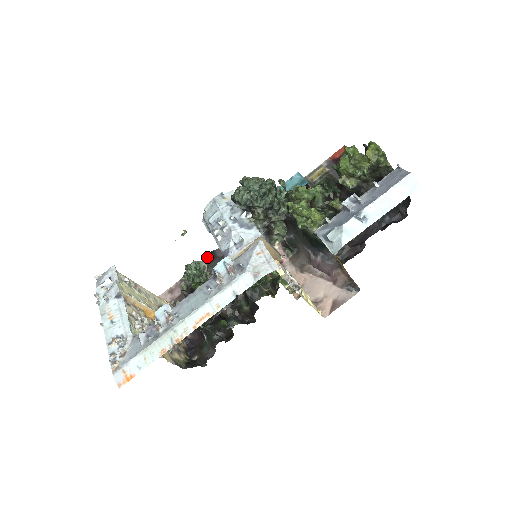
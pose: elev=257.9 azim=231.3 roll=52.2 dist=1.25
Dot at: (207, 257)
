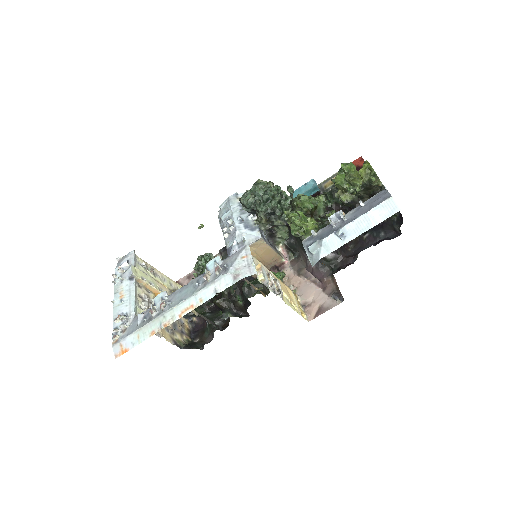
Dot at: (223, 250)
